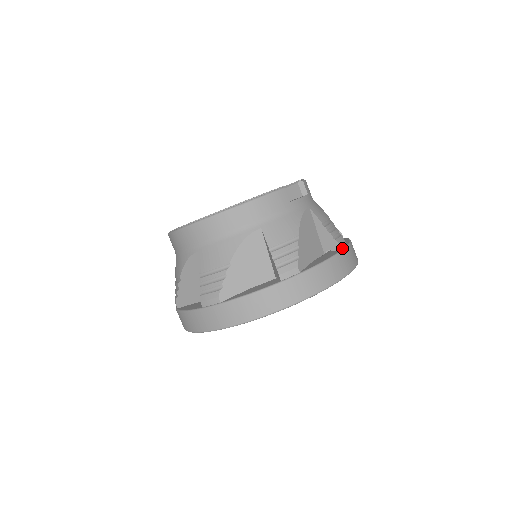
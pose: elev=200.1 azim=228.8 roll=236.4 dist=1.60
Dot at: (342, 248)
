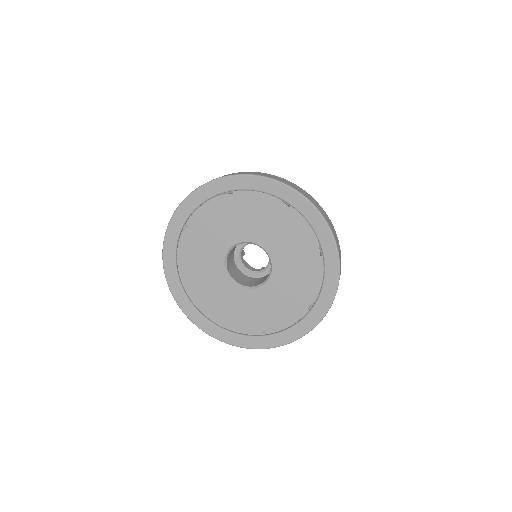
Dot at: occluded
